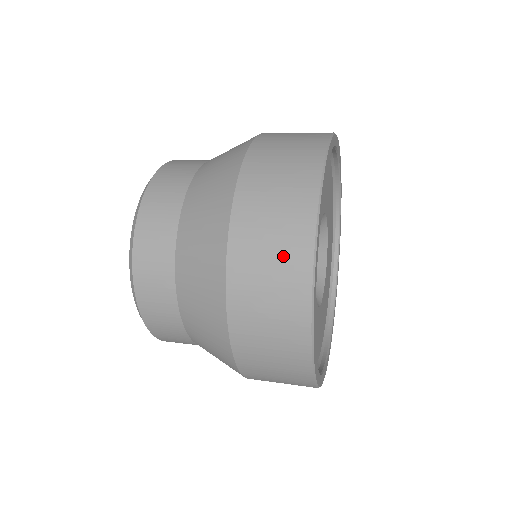
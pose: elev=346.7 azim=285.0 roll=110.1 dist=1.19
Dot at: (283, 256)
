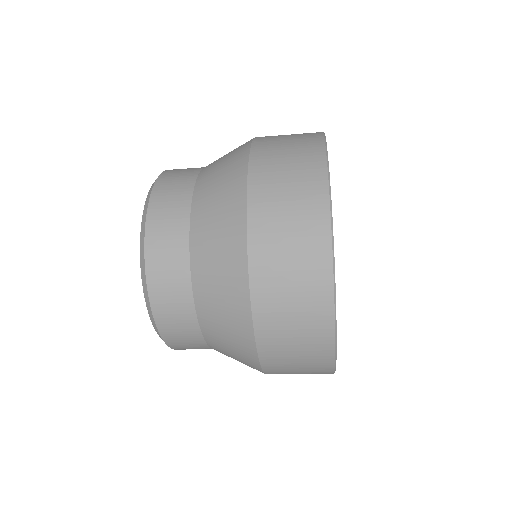
Dot at: (301, 208)
